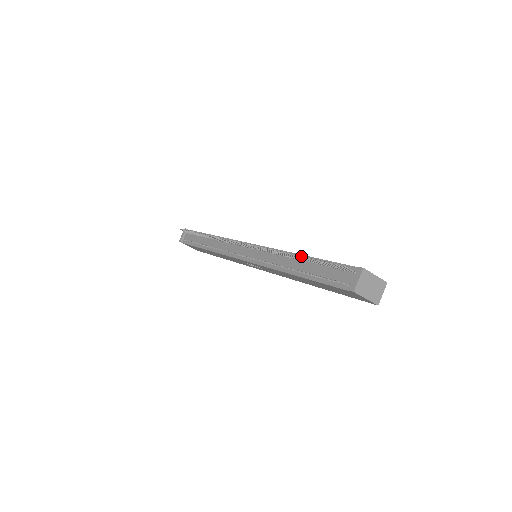
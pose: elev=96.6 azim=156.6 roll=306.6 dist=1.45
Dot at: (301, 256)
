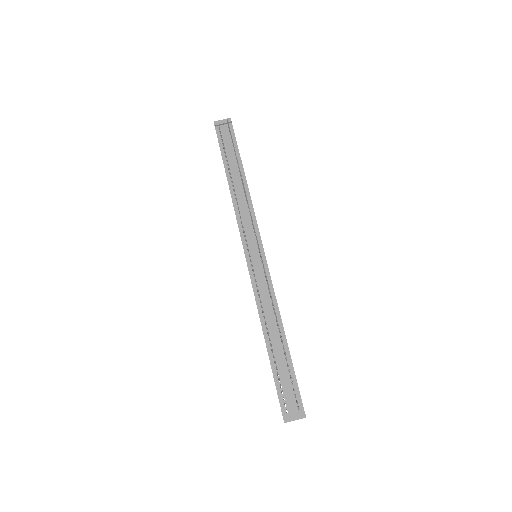
Dot at: occluded
